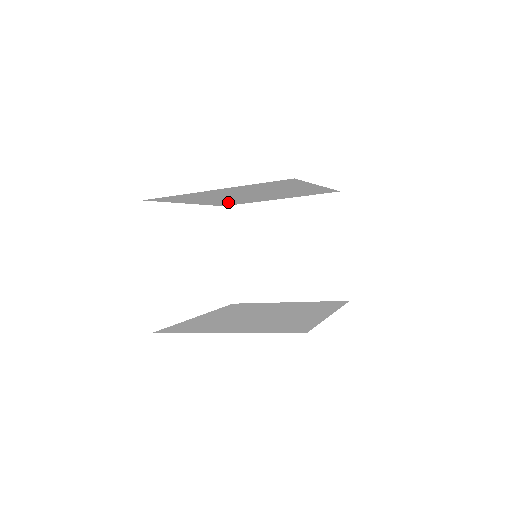
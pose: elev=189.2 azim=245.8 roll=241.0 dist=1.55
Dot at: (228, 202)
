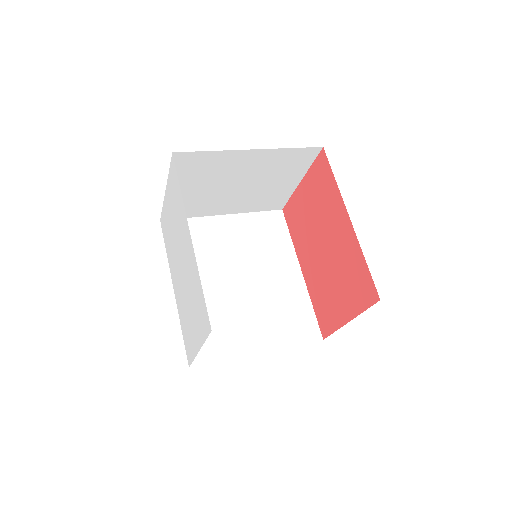
Dot at: occluded
